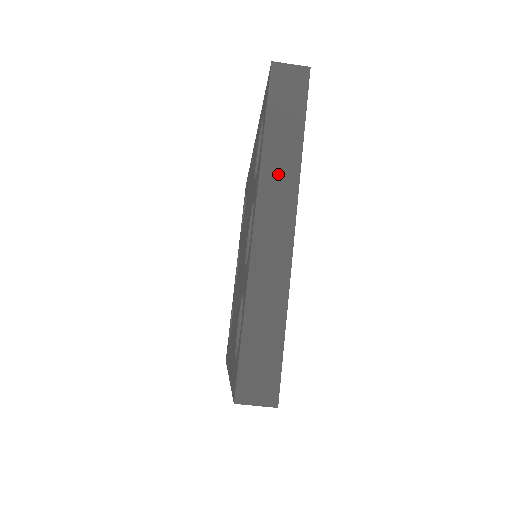
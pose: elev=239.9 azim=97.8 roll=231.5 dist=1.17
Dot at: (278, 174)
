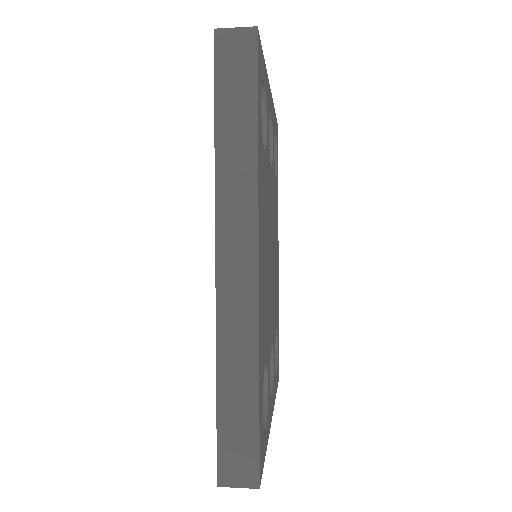
Dot at: occluded
